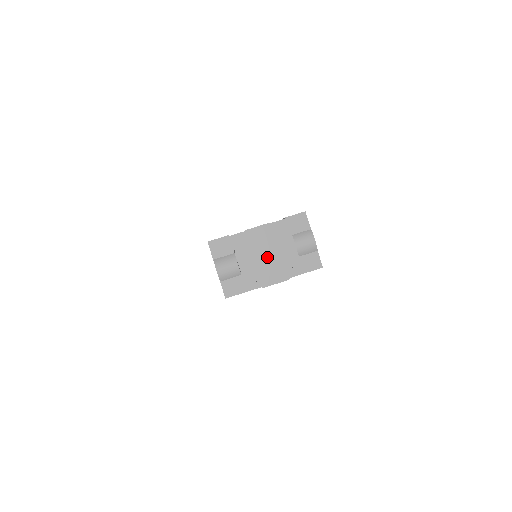
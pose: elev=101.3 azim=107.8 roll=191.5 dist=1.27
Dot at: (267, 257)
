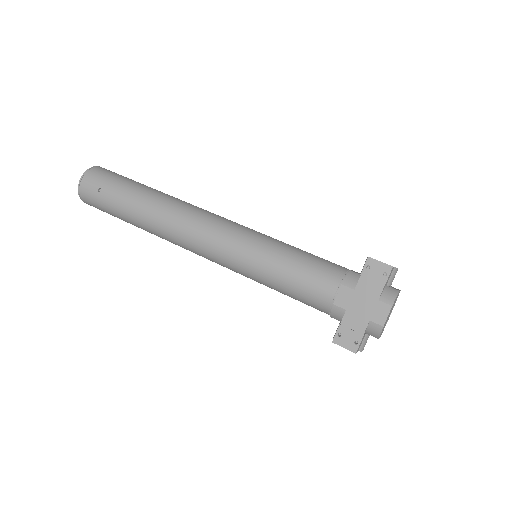
Dot at: occluded
